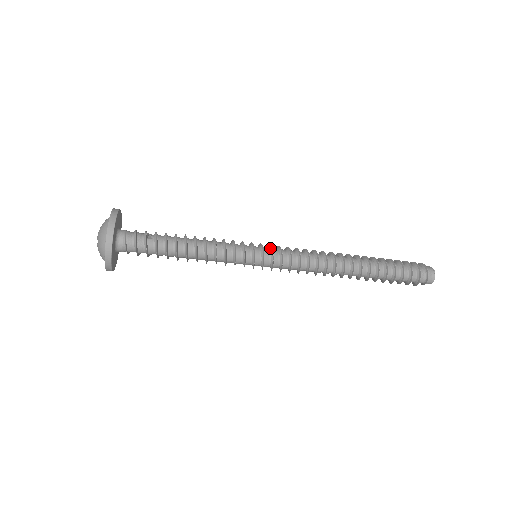
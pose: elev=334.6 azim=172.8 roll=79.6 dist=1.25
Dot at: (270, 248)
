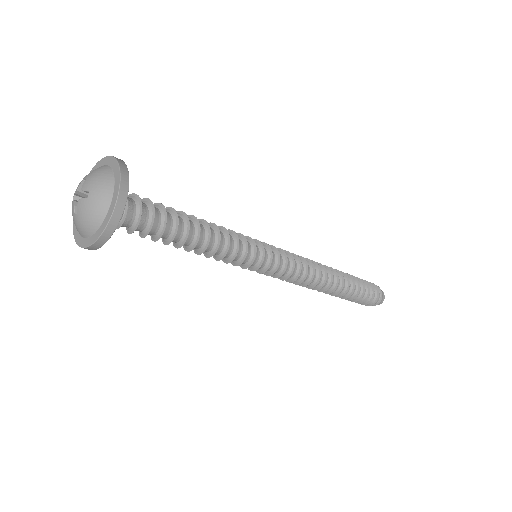
Dot at: occluded
